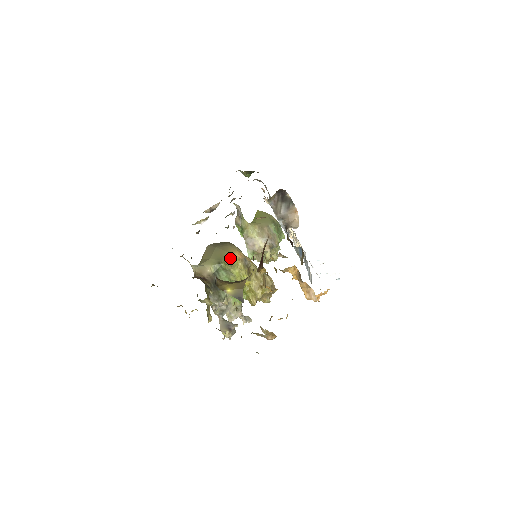
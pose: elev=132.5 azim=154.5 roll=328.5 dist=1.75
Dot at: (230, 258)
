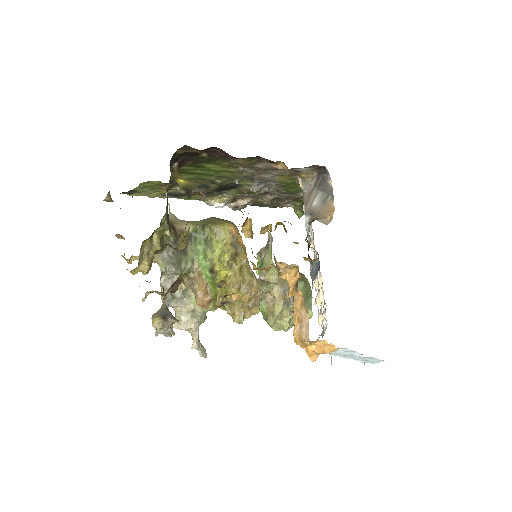
Dot at: (220, 224)
